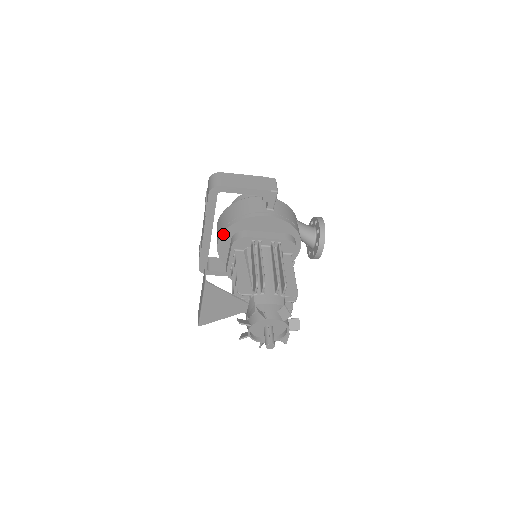
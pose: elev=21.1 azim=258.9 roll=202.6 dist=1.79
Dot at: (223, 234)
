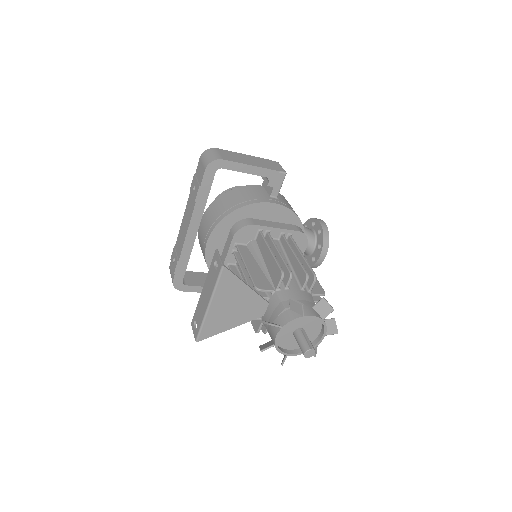
Dot at: (217, 227)
